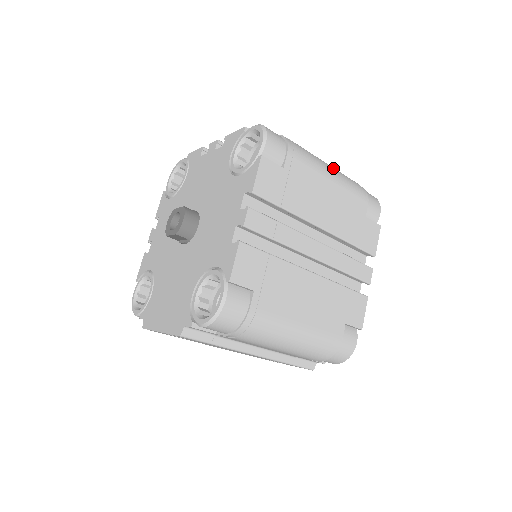
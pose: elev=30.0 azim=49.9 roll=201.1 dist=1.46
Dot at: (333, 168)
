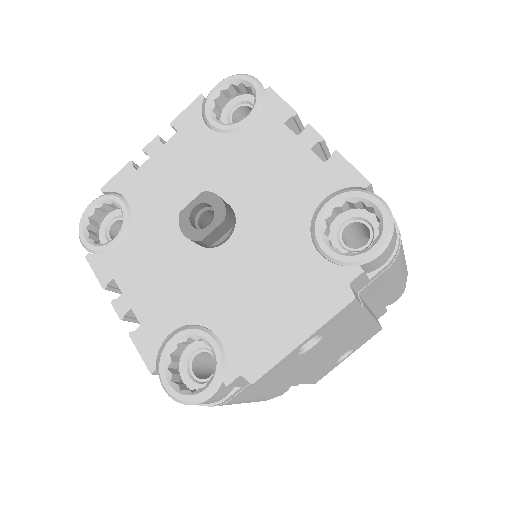
Dot at: occluded
